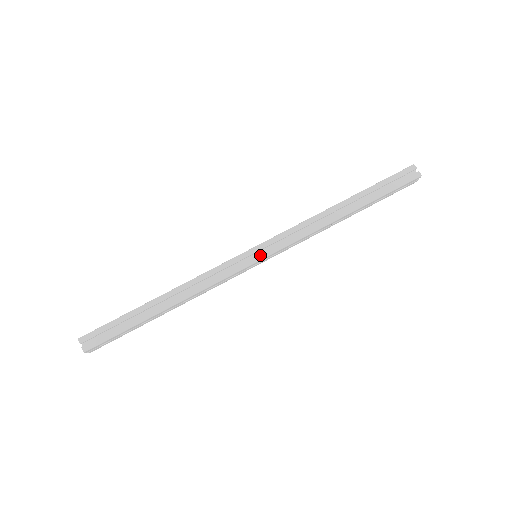
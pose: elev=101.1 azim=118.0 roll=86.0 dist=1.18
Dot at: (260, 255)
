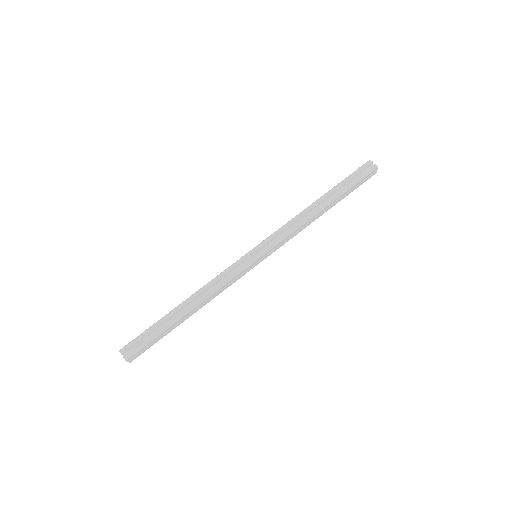
Dot at: (259, 254)
